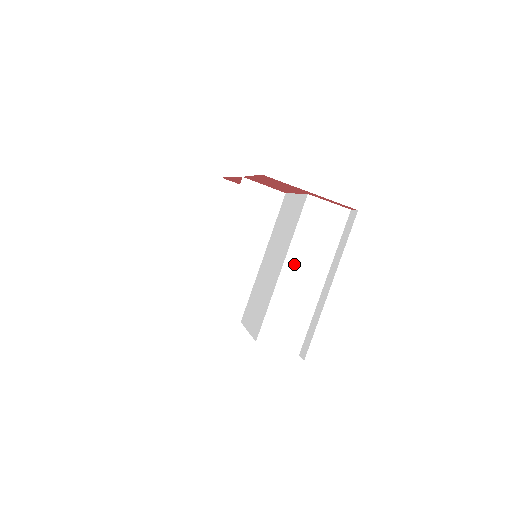
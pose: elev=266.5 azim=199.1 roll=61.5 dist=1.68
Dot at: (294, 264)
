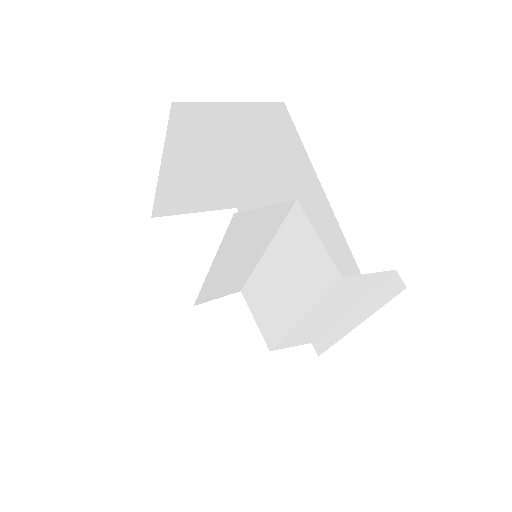
Dot at: (315, 315)
